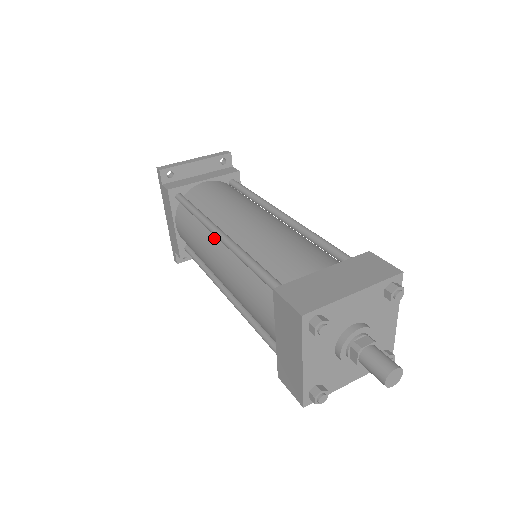
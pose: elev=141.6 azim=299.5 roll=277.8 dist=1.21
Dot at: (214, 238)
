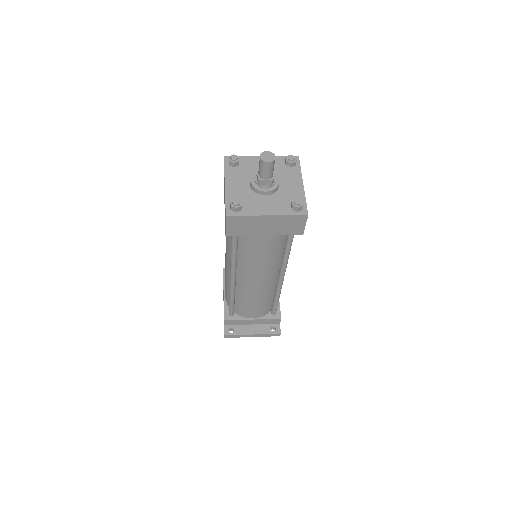
Dot at: occluded
